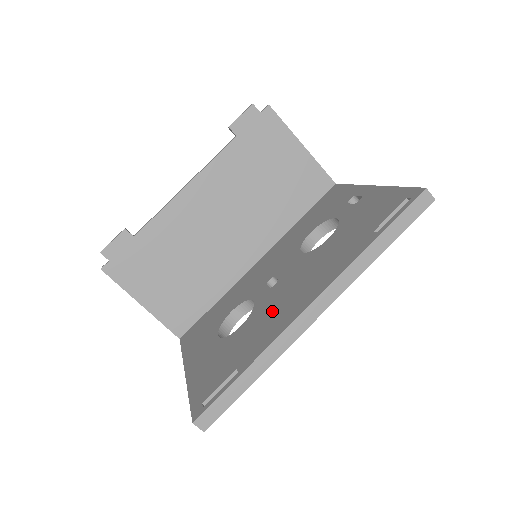
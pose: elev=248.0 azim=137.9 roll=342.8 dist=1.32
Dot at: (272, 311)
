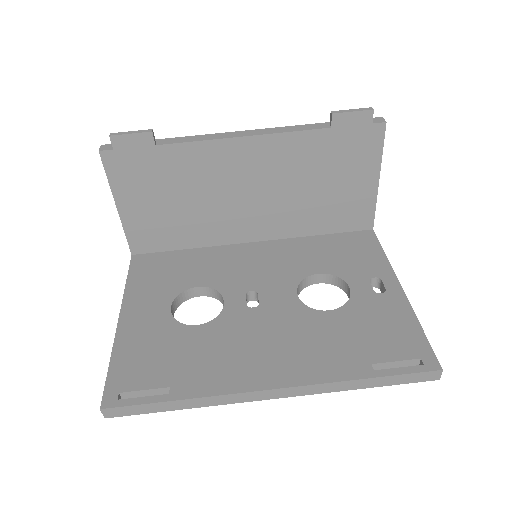
Dot at: (235, 347)
